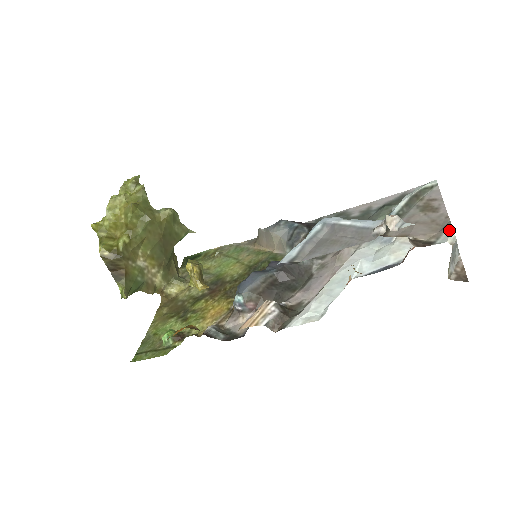
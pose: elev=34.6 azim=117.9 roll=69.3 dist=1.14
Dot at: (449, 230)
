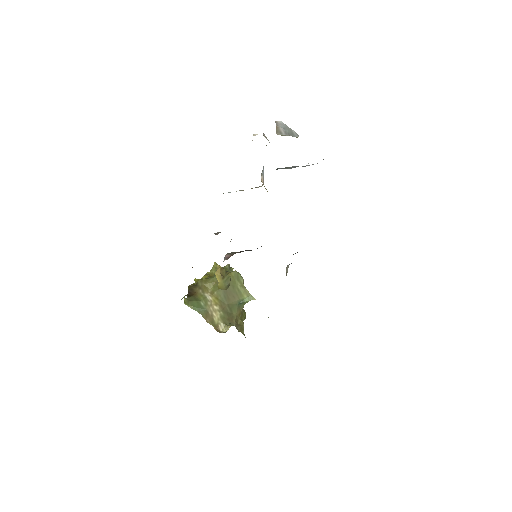
Dot at: occluded
